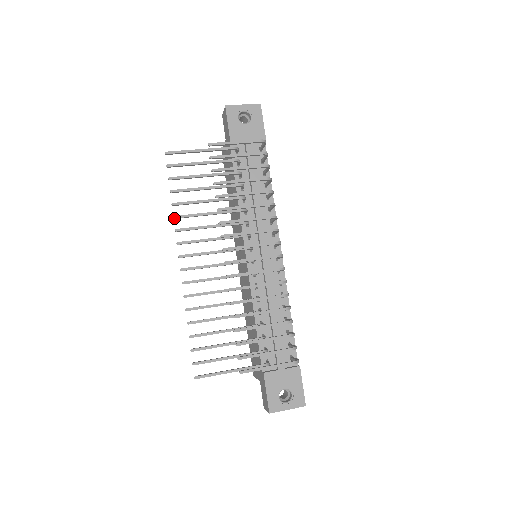
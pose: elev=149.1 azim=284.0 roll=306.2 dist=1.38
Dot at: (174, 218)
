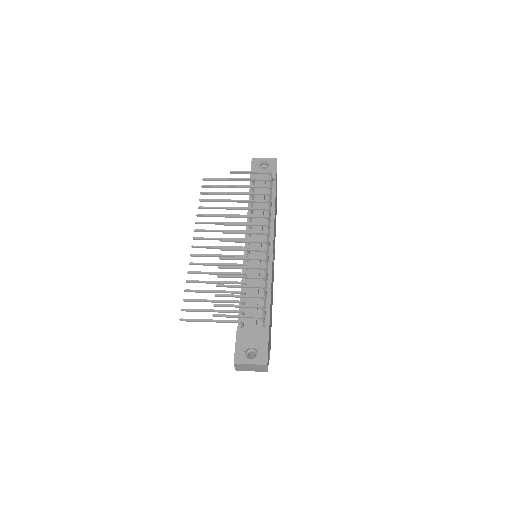
Dot at: (197, 215)
